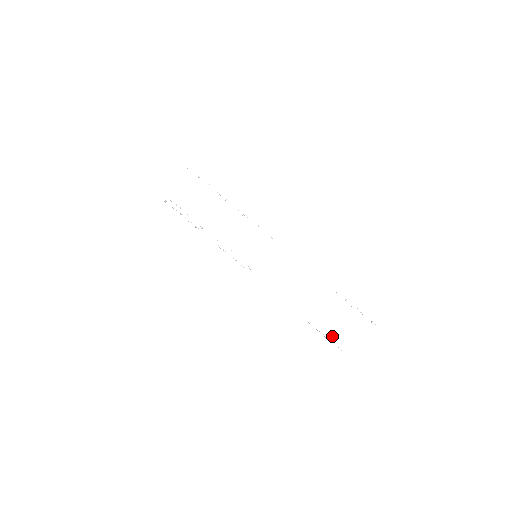
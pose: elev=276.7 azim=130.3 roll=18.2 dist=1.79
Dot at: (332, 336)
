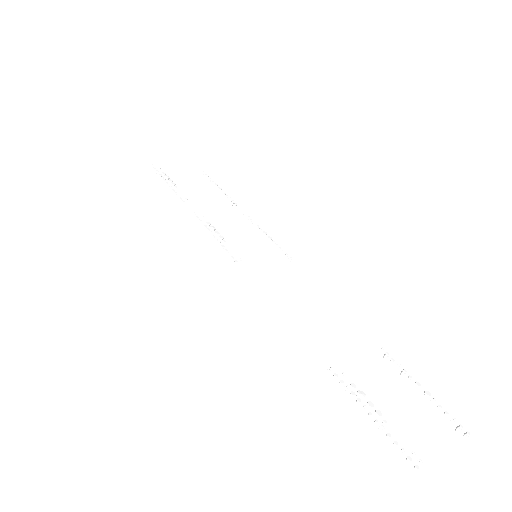
Dot at: (380, 411)
